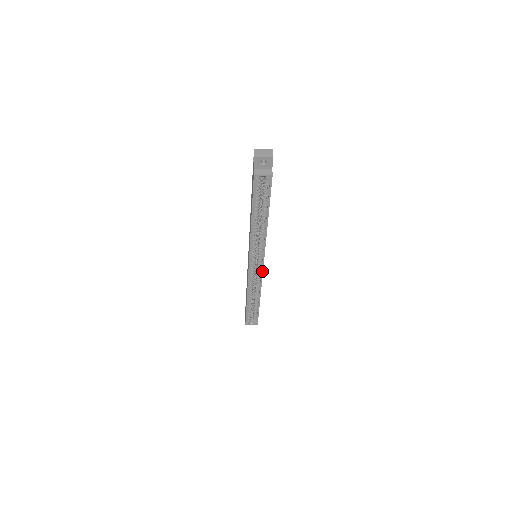
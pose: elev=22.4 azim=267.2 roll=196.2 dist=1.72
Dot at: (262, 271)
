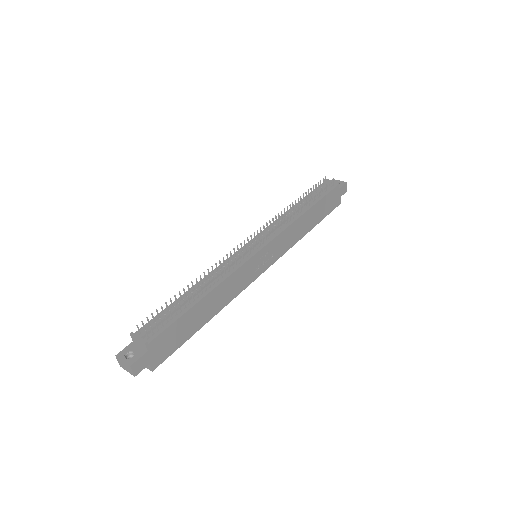
Dot at: (271, 264)
